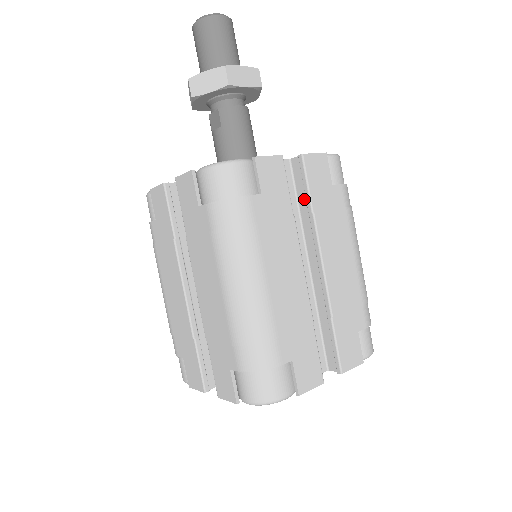
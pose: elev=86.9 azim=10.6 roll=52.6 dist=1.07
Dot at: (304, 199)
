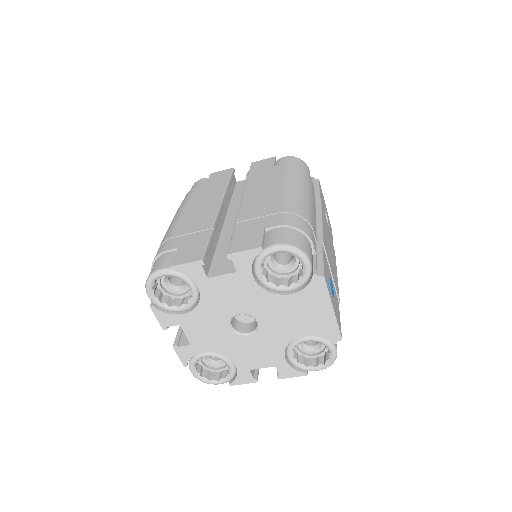
Dot at: occluded
